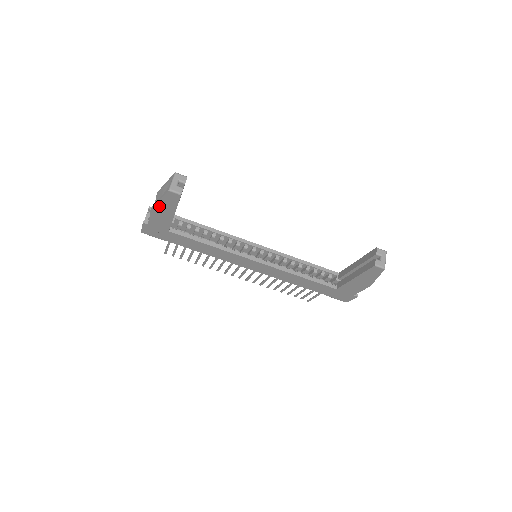
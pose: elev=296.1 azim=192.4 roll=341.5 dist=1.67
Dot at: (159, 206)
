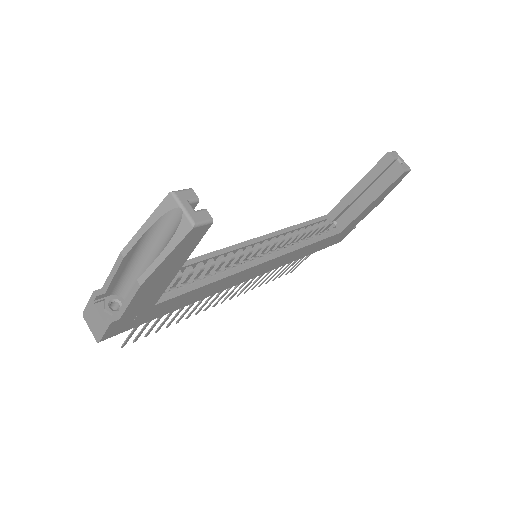
Dot at: (158, 271)
